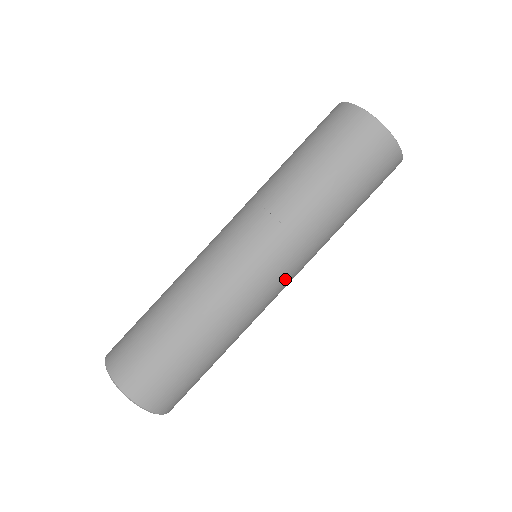
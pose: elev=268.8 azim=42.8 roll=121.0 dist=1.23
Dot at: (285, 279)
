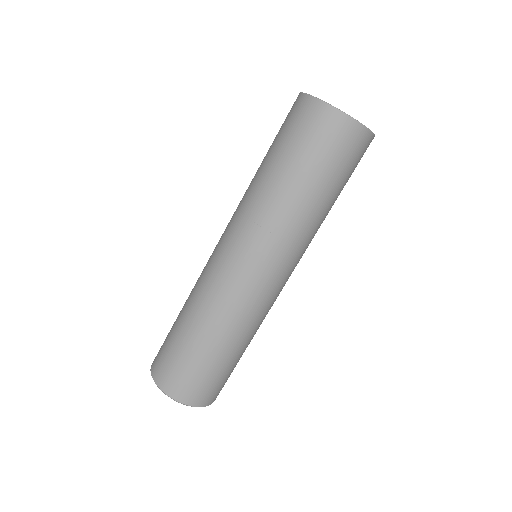
Dot at: (290, 275)
